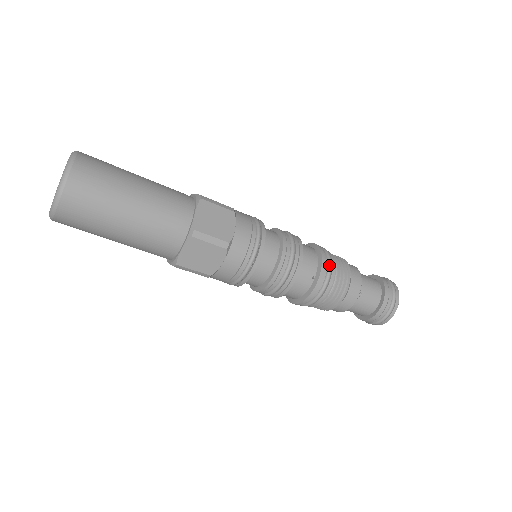
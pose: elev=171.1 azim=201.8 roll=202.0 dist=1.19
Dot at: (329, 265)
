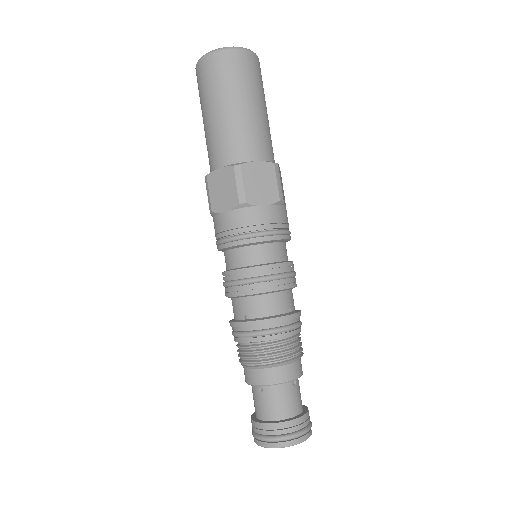
Dot at: occluded
